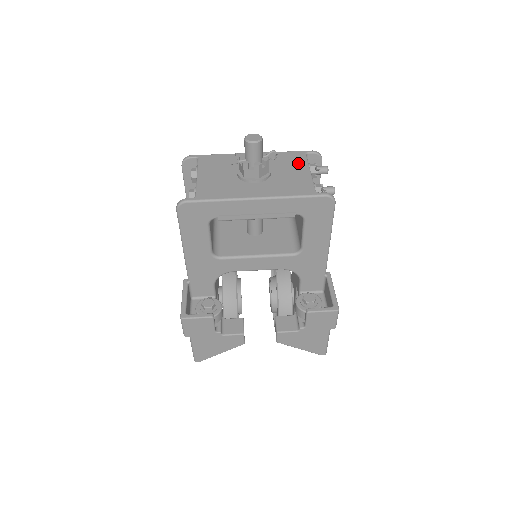
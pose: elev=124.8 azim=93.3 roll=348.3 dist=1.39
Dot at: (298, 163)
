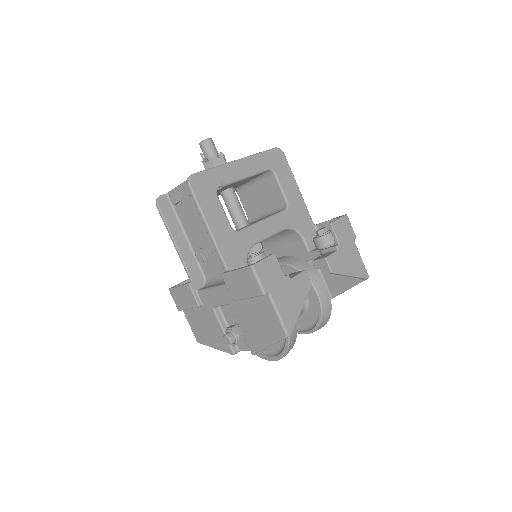
Dot at: occluded
